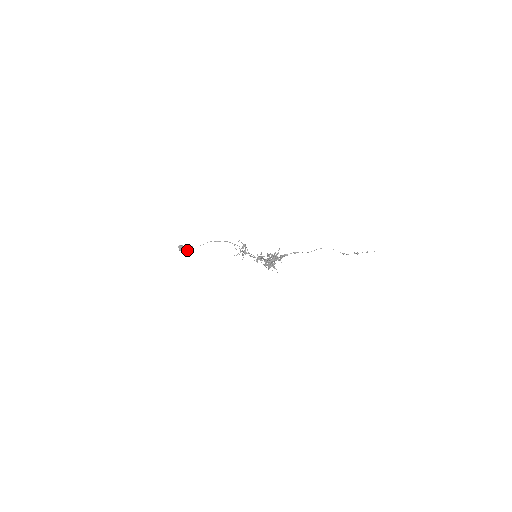
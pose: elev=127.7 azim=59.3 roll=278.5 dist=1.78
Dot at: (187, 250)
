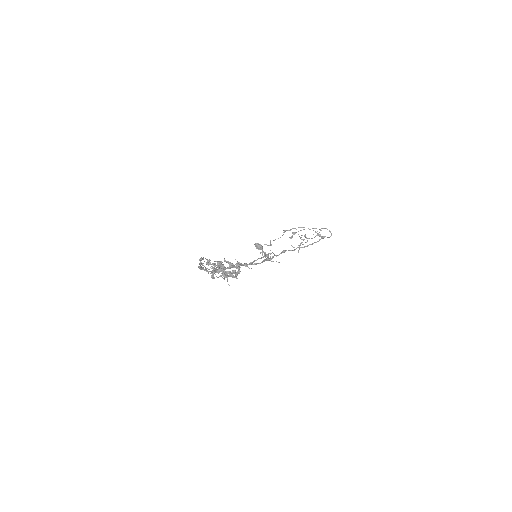
Dot at: occluded
